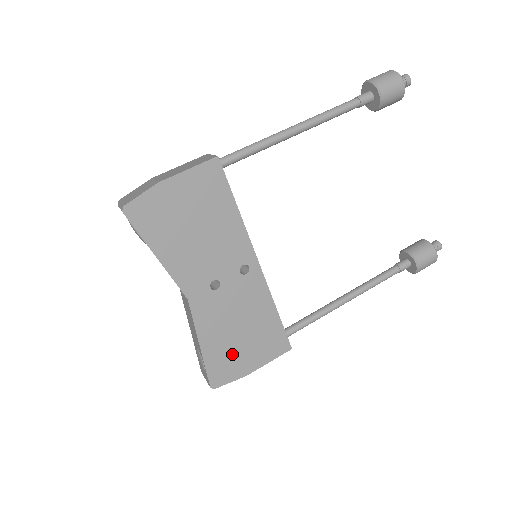
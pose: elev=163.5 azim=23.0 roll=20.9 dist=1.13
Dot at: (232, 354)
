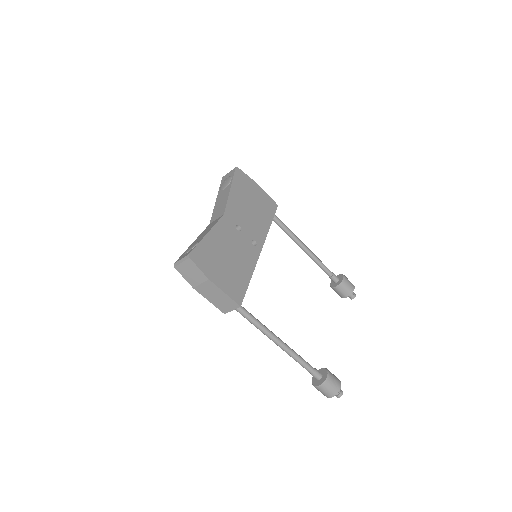
Dot at: (215, 259)
